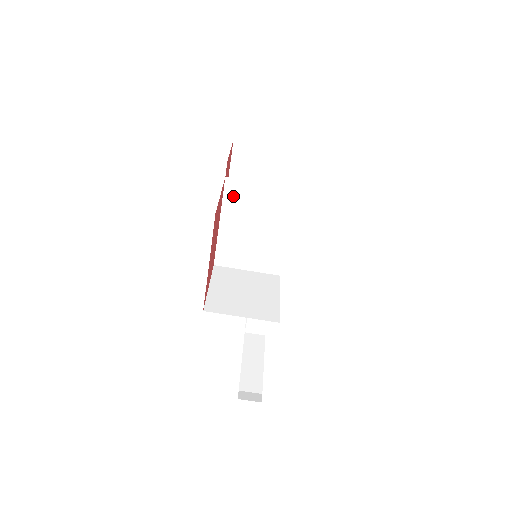
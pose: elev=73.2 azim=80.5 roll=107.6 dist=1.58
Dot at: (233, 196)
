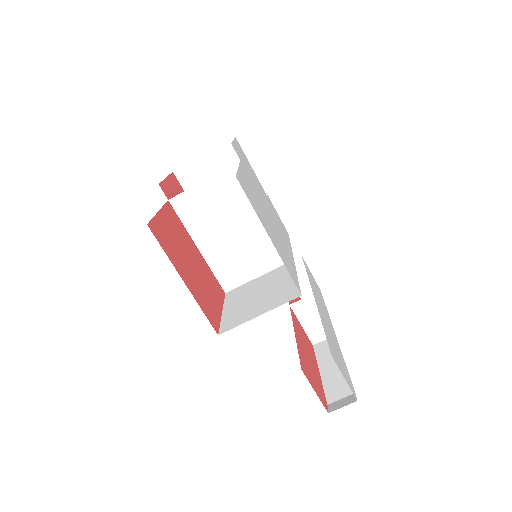
Dot at: (189, 213)
